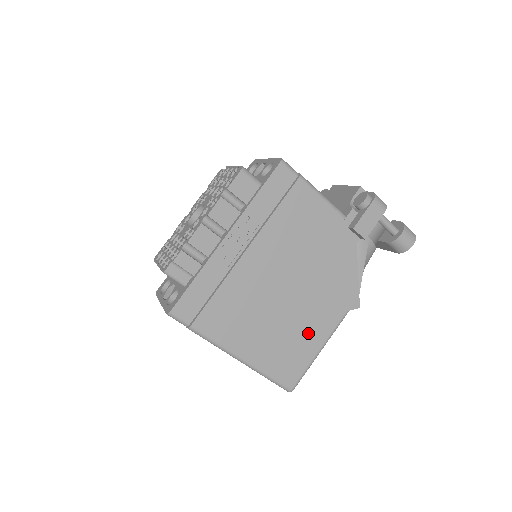
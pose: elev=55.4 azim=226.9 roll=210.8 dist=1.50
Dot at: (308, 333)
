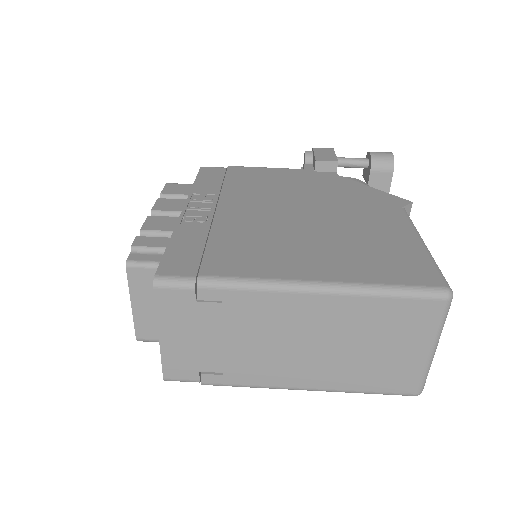
Dot at: (380, 234)
